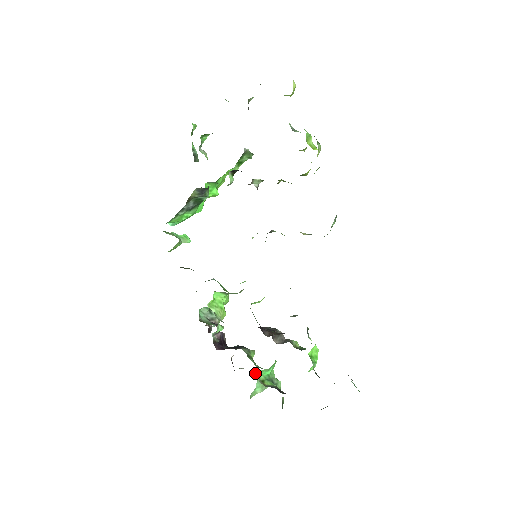
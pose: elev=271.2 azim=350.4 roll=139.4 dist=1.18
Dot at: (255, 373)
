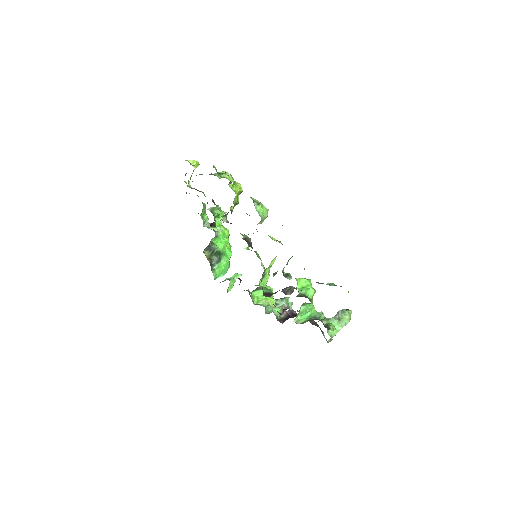
Dot at: occluded
